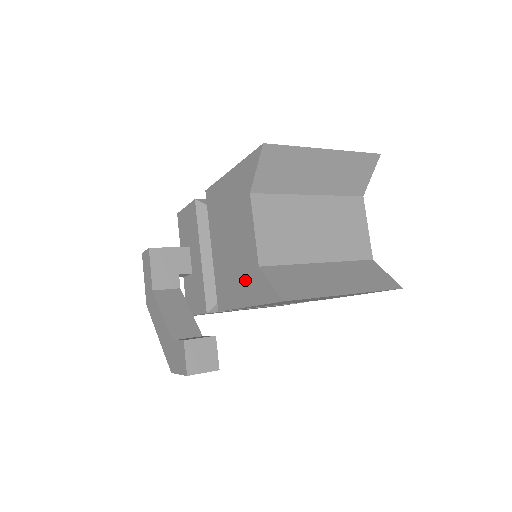
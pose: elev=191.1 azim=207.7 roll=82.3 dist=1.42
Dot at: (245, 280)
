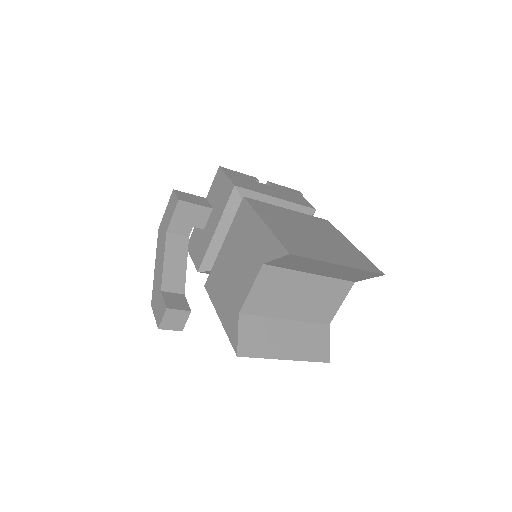
Dot at: (228, 304)
